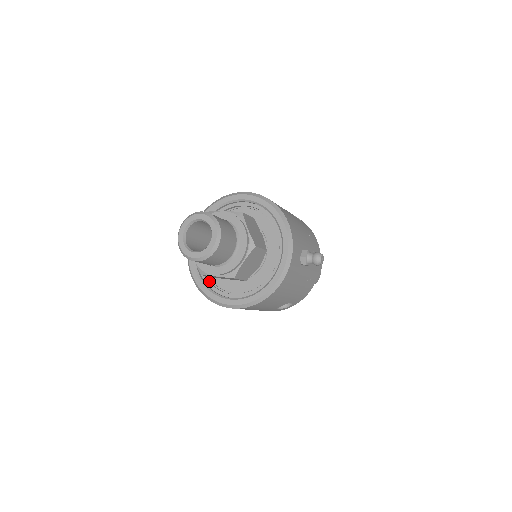
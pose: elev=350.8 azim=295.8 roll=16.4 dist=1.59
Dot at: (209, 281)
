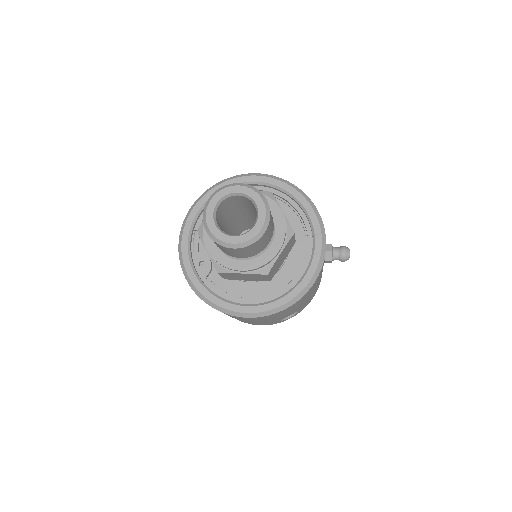
Dot at: (212, 285)
